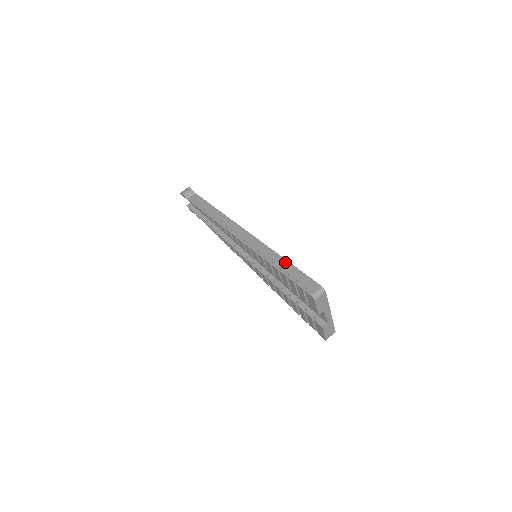
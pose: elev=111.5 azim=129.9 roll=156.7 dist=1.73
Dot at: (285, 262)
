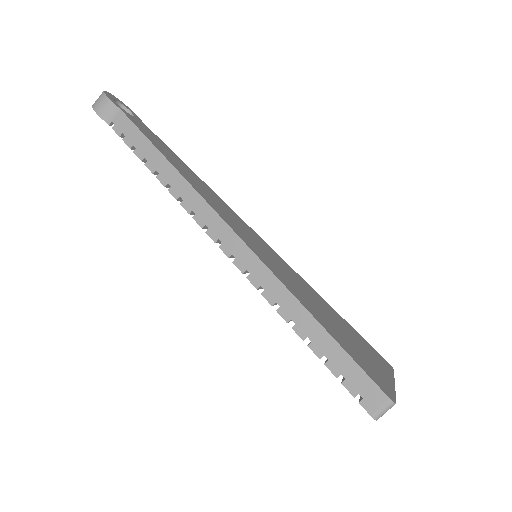
Dot at: (316, 327)
